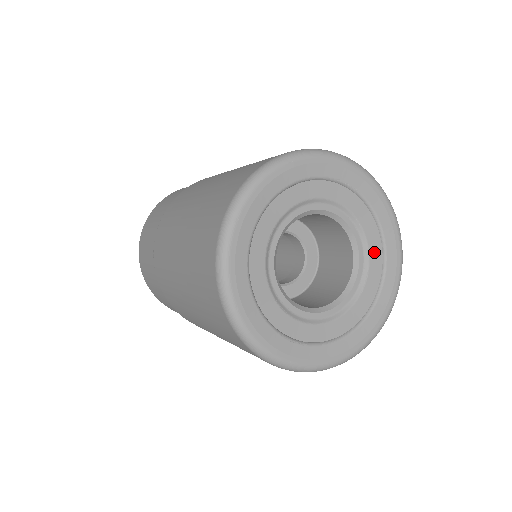
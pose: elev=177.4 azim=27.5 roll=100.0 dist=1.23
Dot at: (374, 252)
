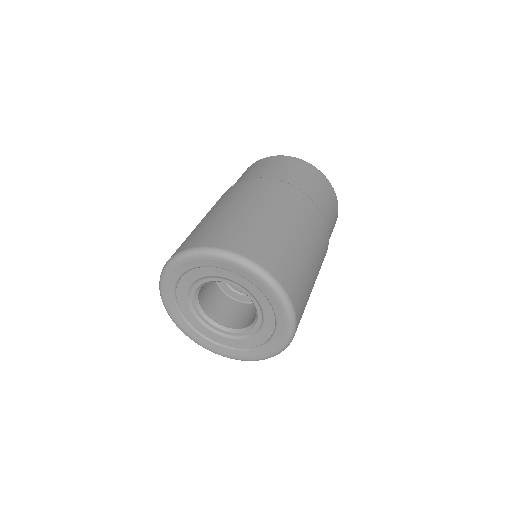
Dot at: (254, 291)
